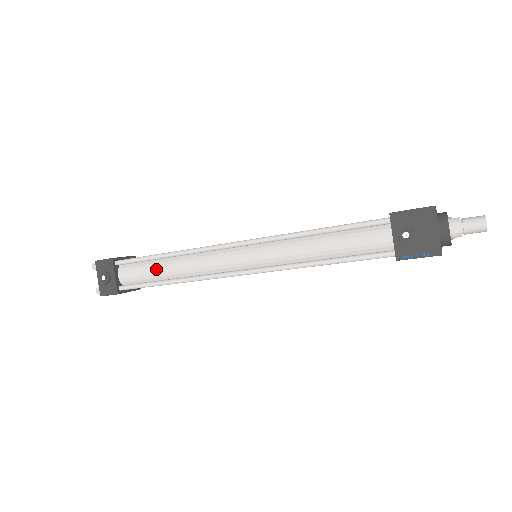
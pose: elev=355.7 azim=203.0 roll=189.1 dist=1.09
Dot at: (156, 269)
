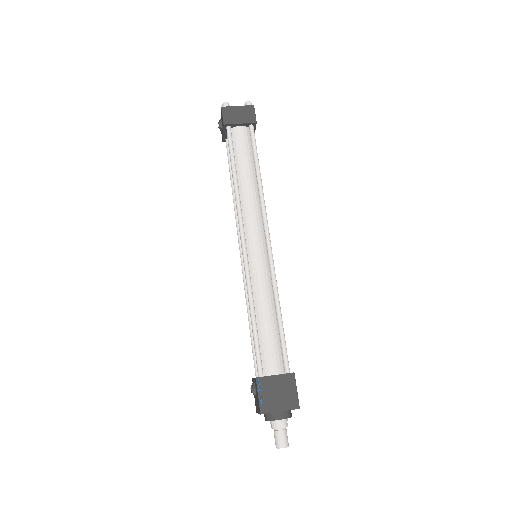
Dot at: occluded
